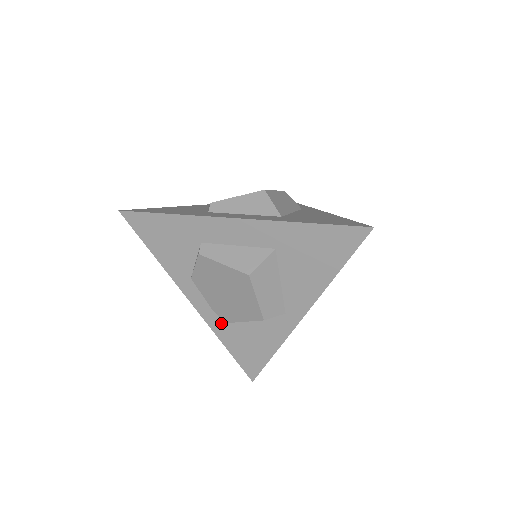
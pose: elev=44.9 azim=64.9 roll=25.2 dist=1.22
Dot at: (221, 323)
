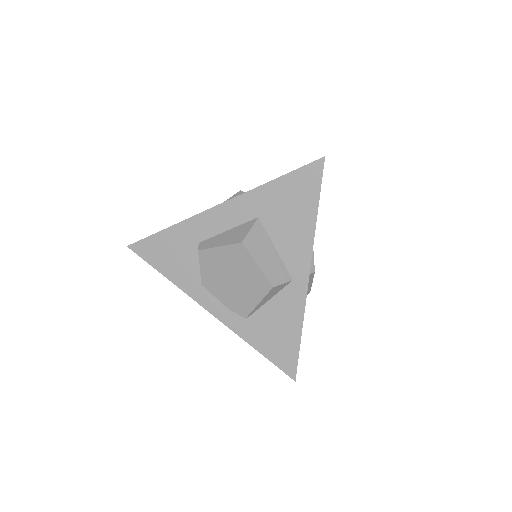
Dot at: (242, 322)
